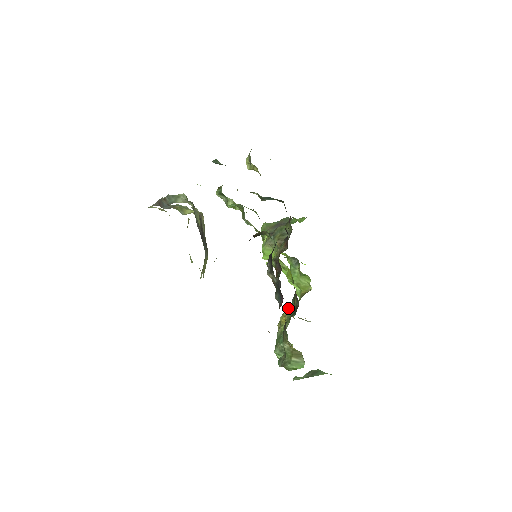
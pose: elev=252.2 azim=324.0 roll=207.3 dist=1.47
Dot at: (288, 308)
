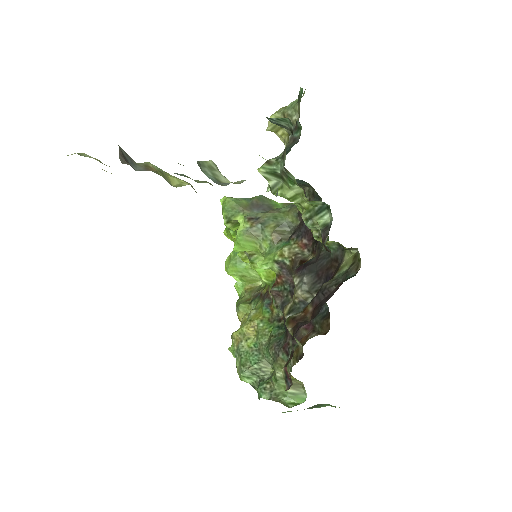
Dot at: (257, 316)
